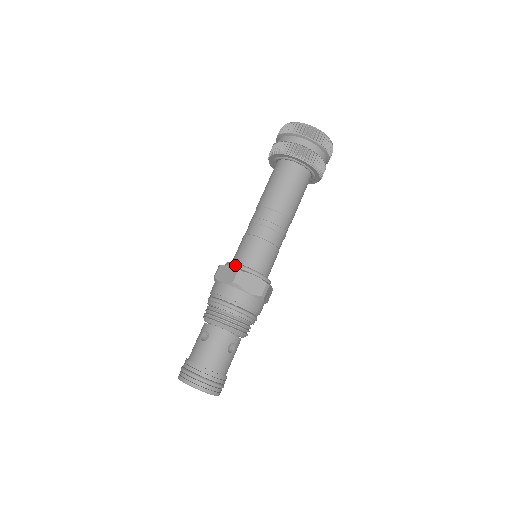
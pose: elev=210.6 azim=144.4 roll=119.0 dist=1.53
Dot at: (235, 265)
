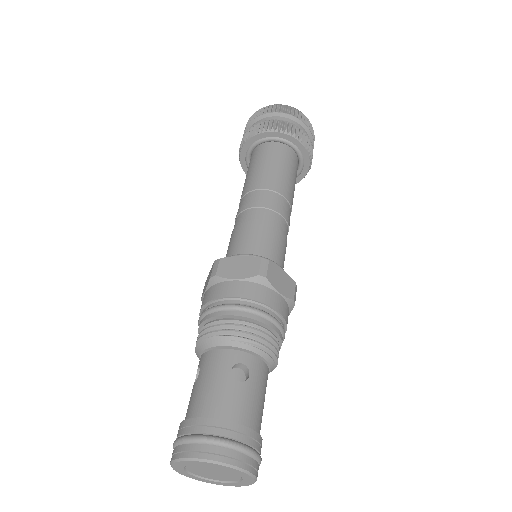
Dot at: occluded
